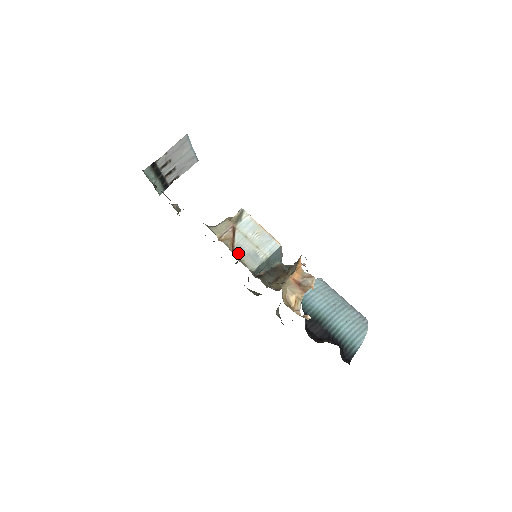
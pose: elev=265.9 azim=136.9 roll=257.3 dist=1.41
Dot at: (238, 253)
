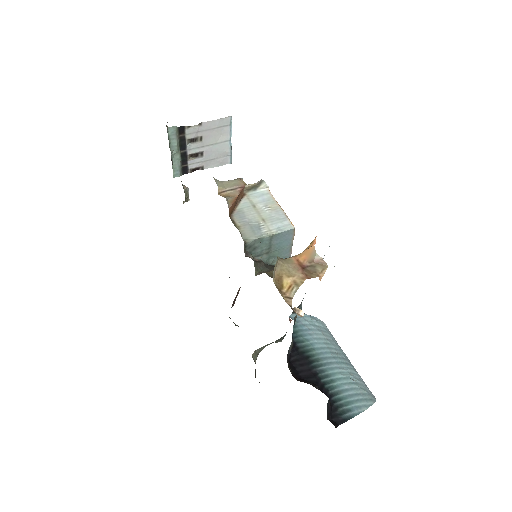
Dot at: (236, 218)
